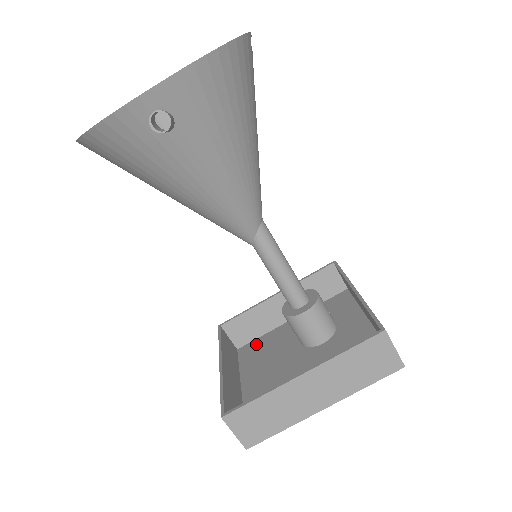
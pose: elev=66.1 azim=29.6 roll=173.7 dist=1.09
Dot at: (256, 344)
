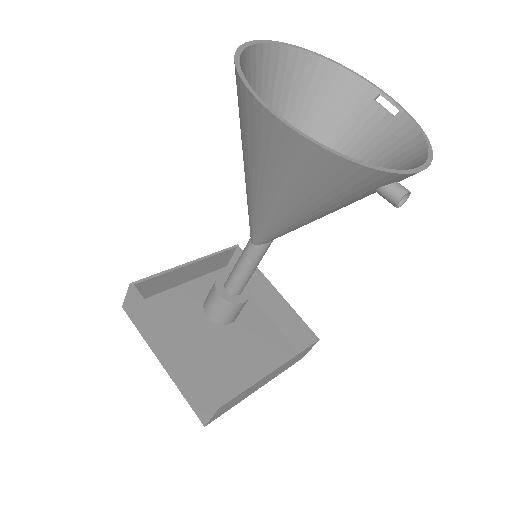
Dot at: (152, 305)
